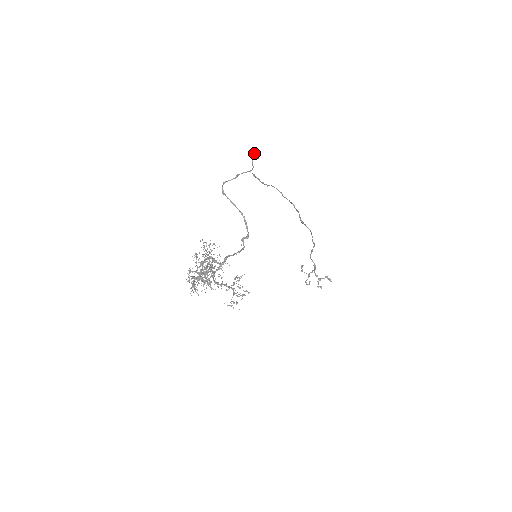
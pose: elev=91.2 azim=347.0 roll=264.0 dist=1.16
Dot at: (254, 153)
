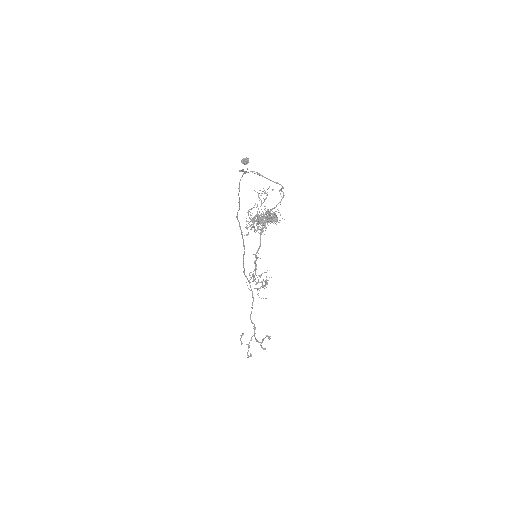
Dot at: (246, 158)
